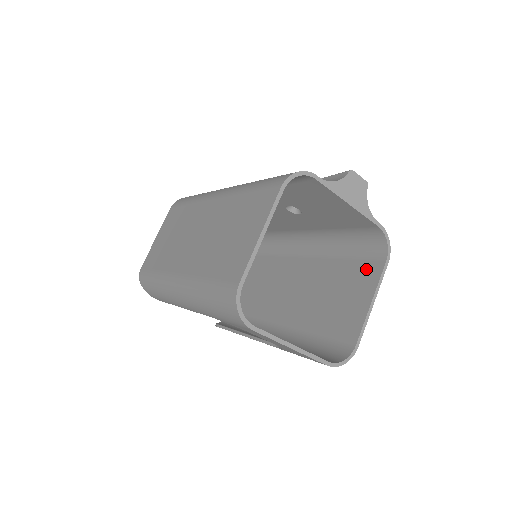
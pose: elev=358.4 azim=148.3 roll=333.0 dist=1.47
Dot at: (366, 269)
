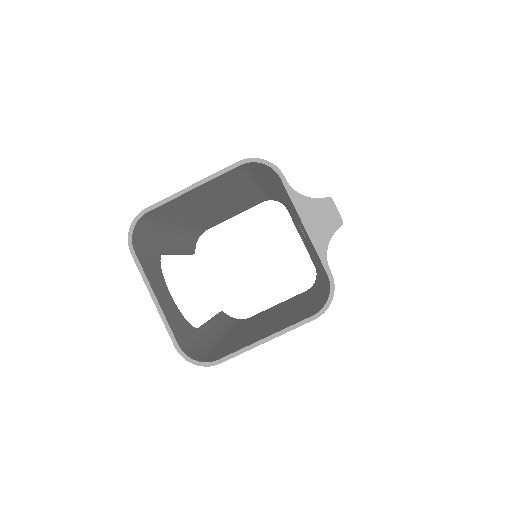
Dot at: (302, 316)
